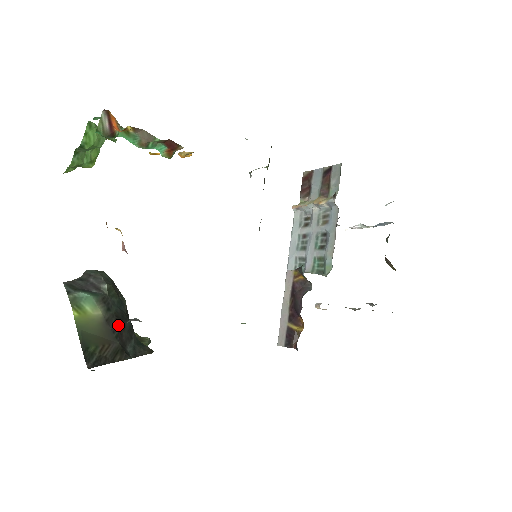
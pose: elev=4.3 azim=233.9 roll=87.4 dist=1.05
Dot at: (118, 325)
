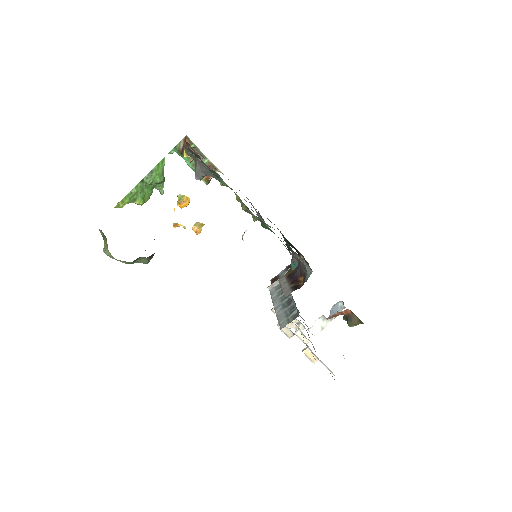
Dot at: occluded
